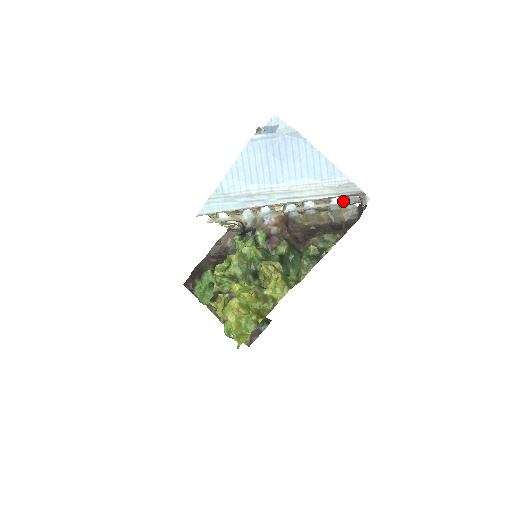
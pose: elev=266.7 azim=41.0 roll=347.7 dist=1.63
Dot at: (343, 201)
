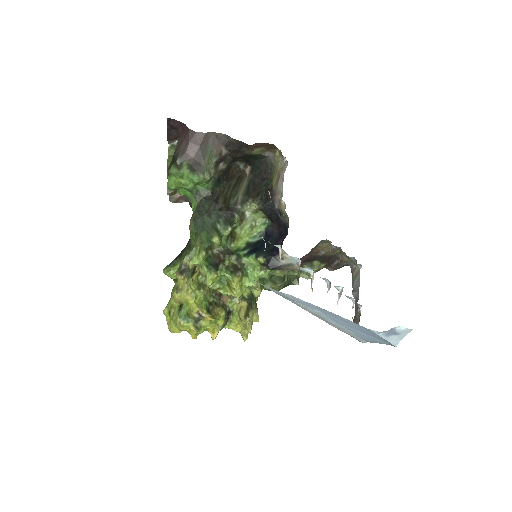
Dot at: (352, 300)
